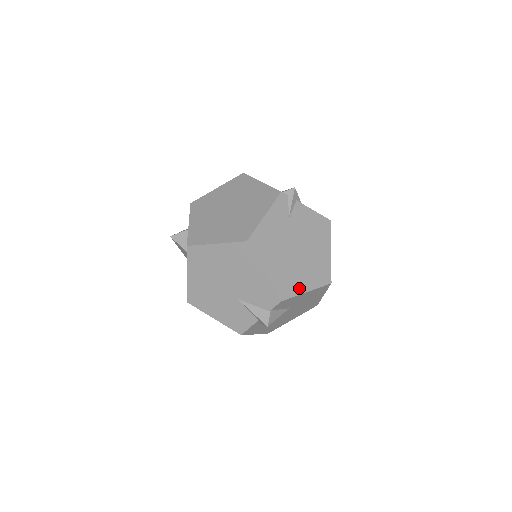
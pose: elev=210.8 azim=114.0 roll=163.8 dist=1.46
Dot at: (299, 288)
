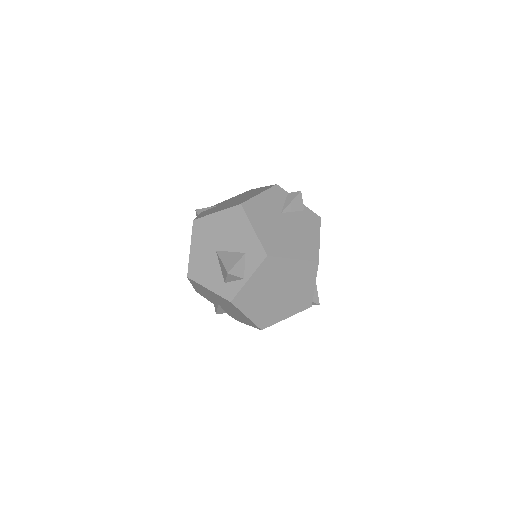
Dot at: occluded
